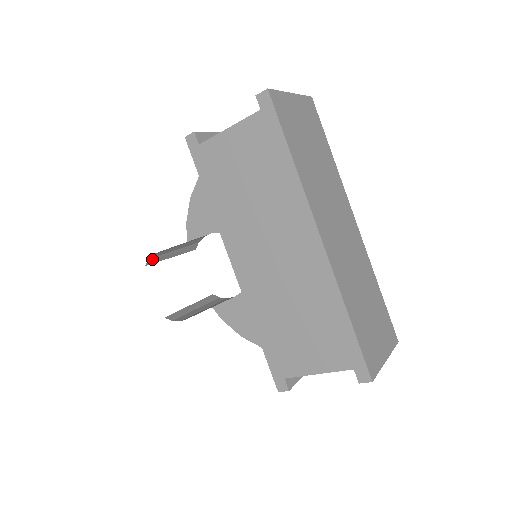
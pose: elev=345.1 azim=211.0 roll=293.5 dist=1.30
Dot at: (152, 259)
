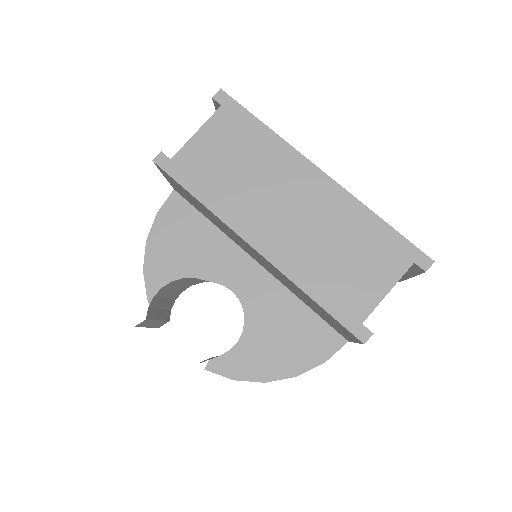
Dot at: (149, 311)
